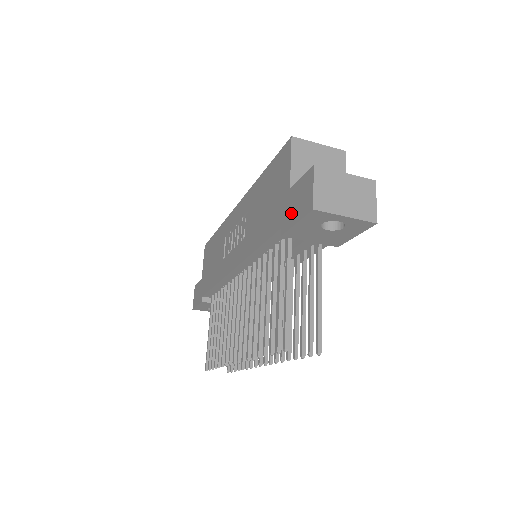
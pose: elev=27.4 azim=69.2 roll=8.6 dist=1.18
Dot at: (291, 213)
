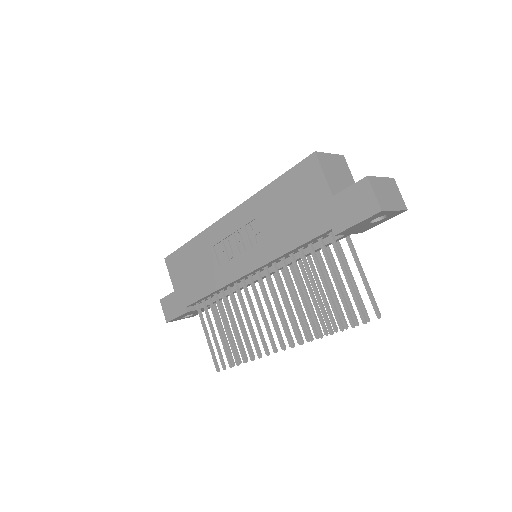
Dot at: (345, 216)
